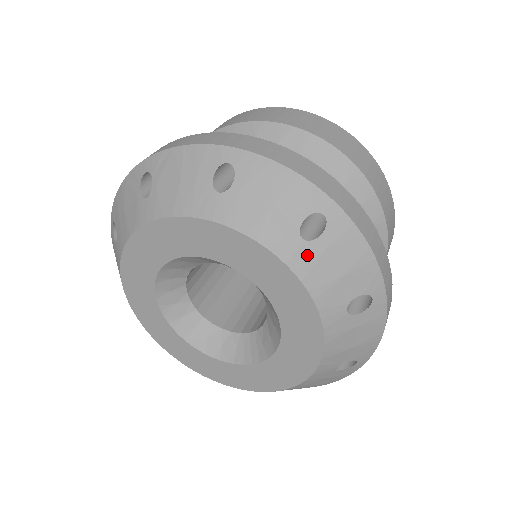
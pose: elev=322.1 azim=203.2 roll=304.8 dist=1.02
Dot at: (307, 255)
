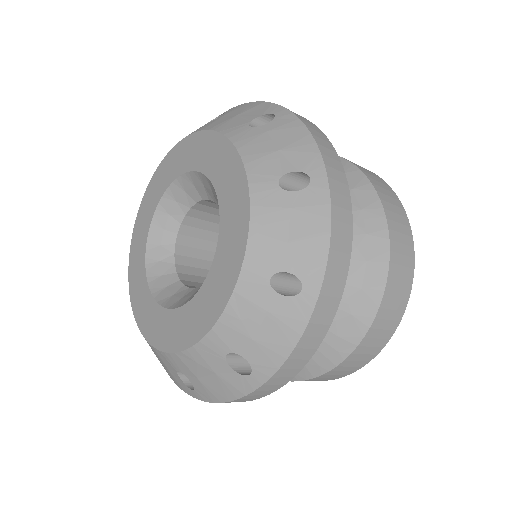
Dot at: (249, 134)
